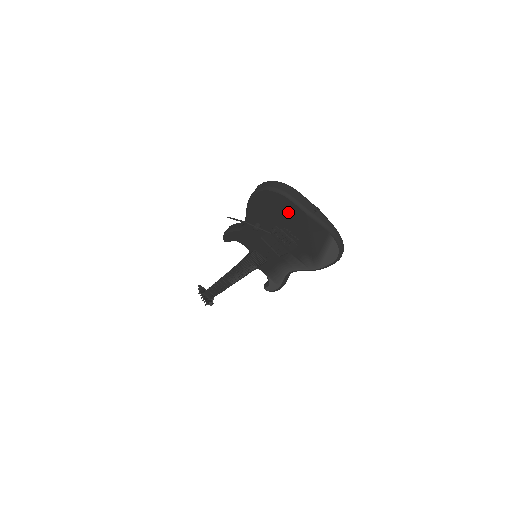
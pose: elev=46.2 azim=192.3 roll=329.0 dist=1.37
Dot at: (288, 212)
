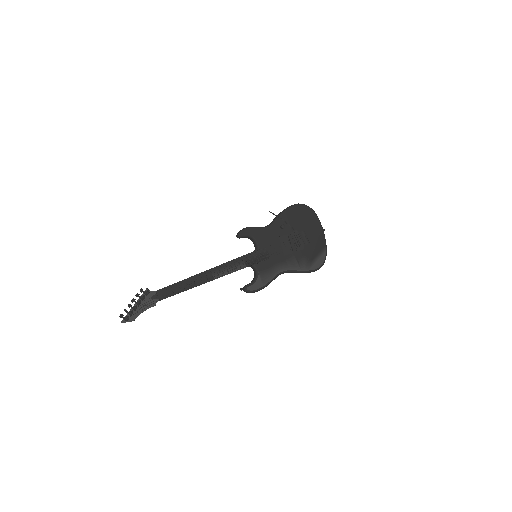
Dot at: (311, 223)
